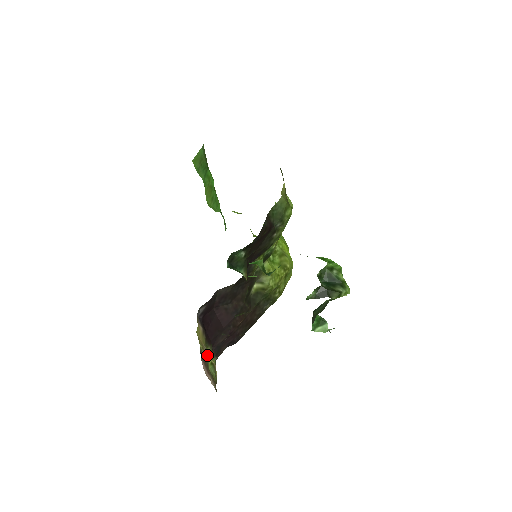
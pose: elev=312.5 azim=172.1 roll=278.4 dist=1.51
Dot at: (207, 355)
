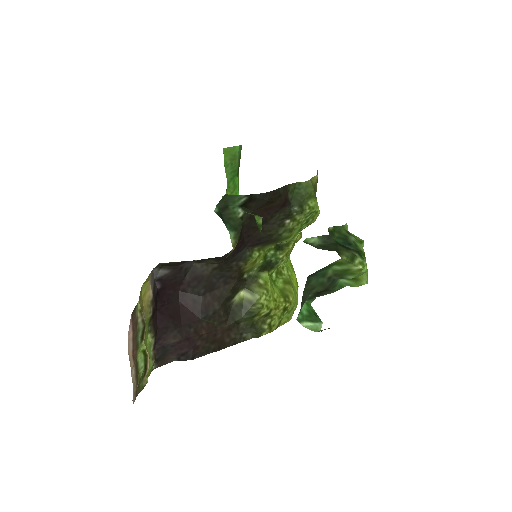
Dot at: (143, 331)
